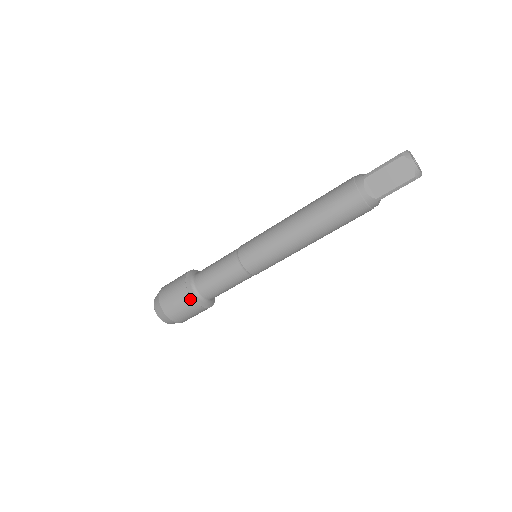
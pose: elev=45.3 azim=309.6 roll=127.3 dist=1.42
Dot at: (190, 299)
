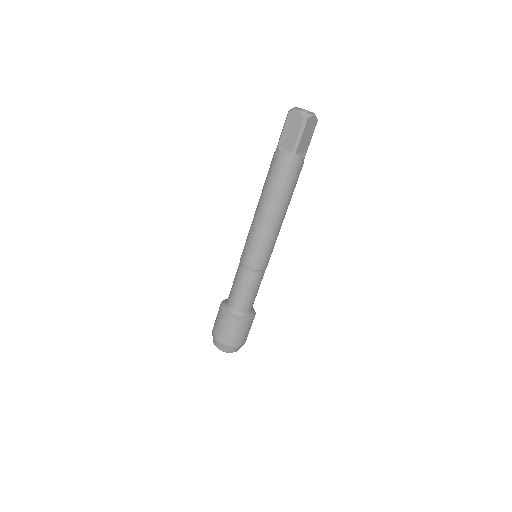
Dot at: (228, 317)
